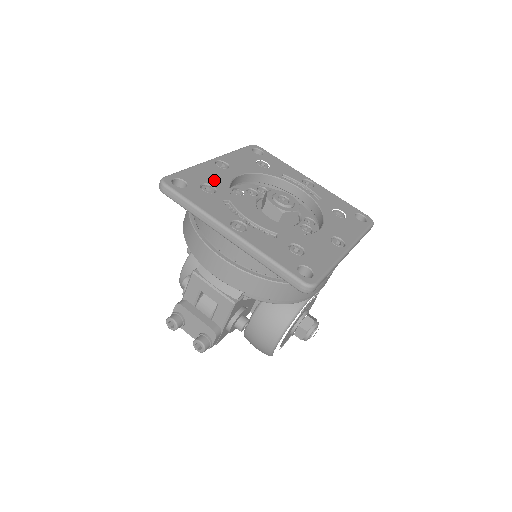
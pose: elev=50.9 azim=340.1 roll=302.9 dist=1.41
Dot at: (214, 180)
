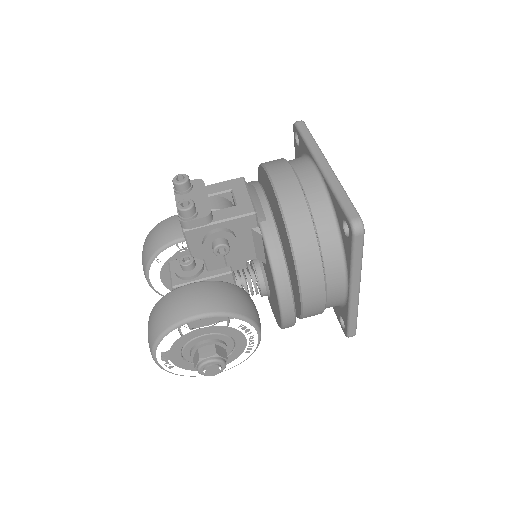
Dot at: occluded
